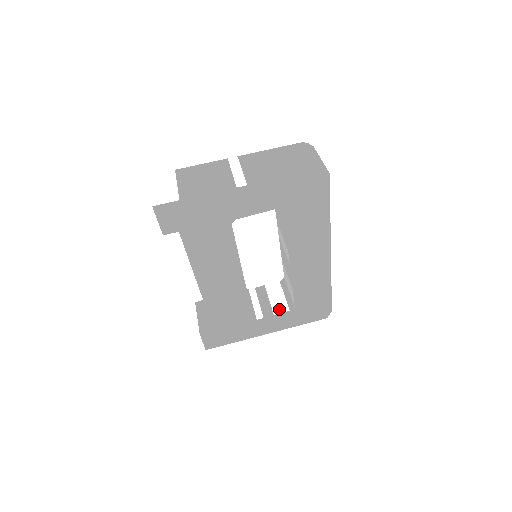
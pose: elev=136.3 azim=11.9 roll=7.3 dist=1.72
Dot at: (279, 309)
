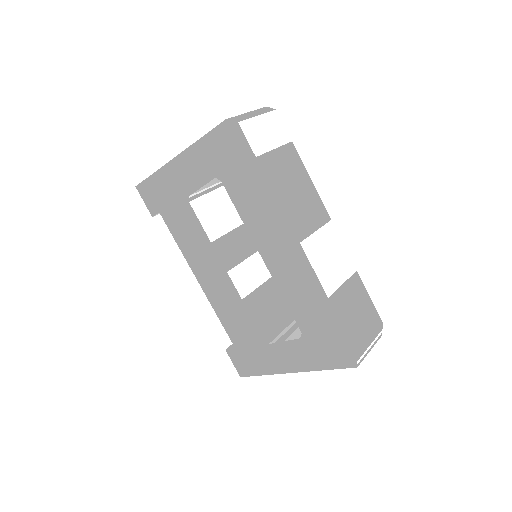
Dot at: (294, 336)
